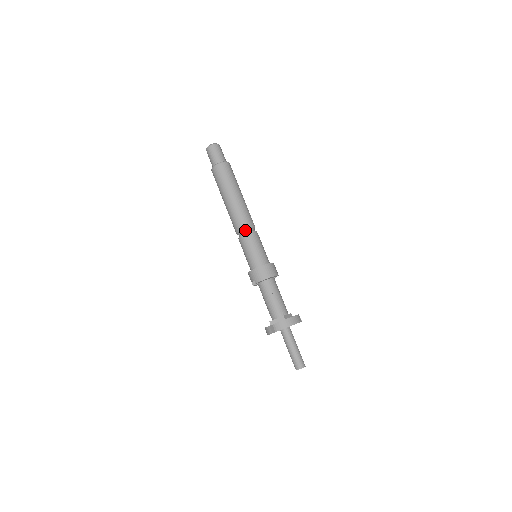
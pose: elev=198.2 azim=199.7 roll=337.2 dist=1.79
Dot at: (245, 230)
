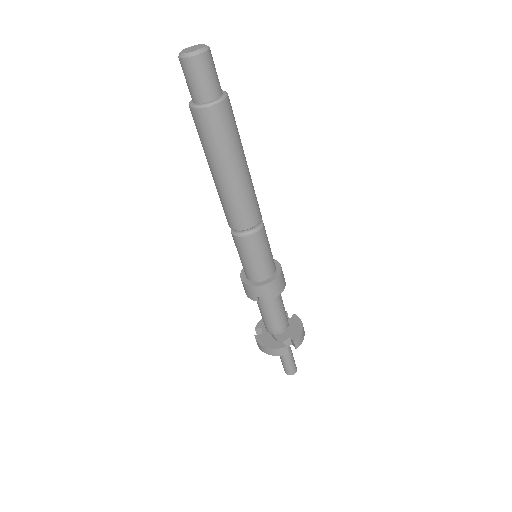
Dot at: (258, 223)
